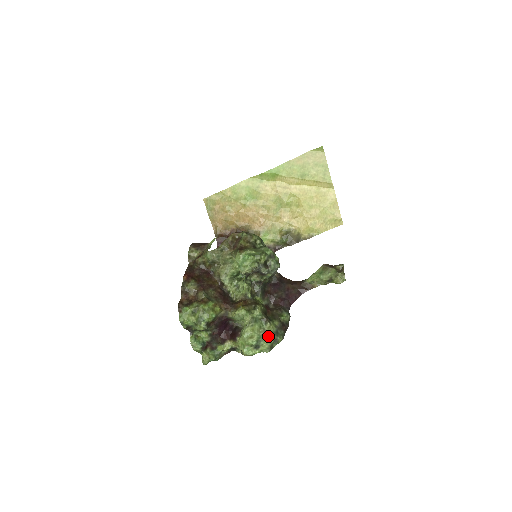
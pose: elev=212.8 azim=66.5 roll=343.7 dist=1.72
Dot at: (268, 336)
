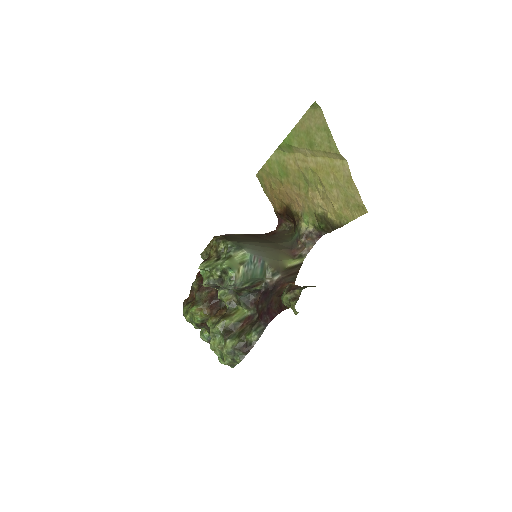
Dot at: (225, 354)
